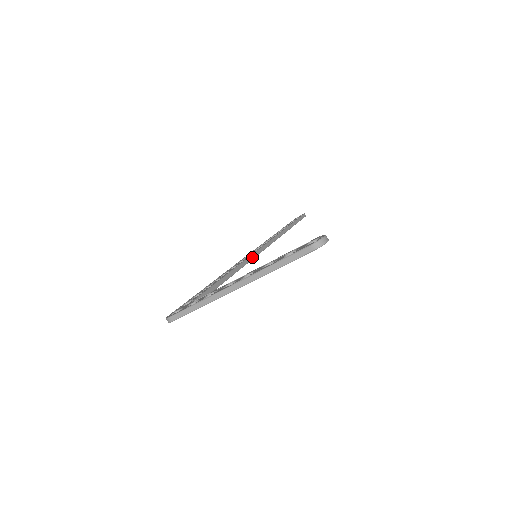
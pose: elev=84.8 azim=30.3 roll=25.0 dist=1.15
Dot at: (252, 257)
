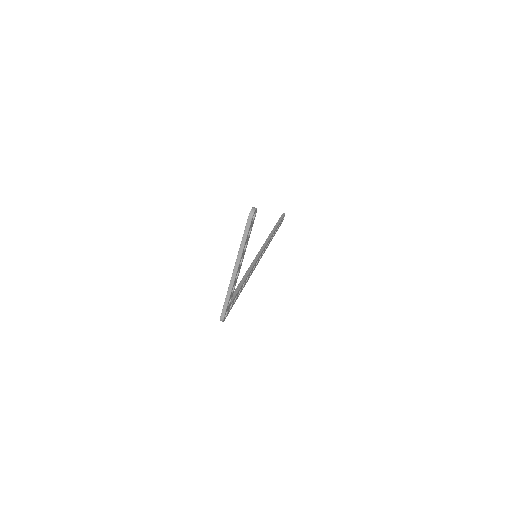
Dot at: (256, 259)
